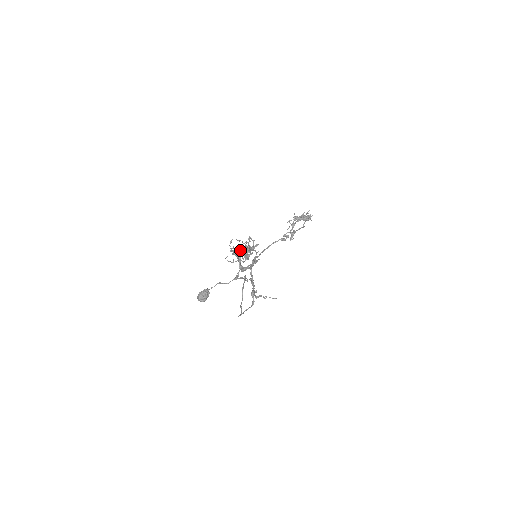
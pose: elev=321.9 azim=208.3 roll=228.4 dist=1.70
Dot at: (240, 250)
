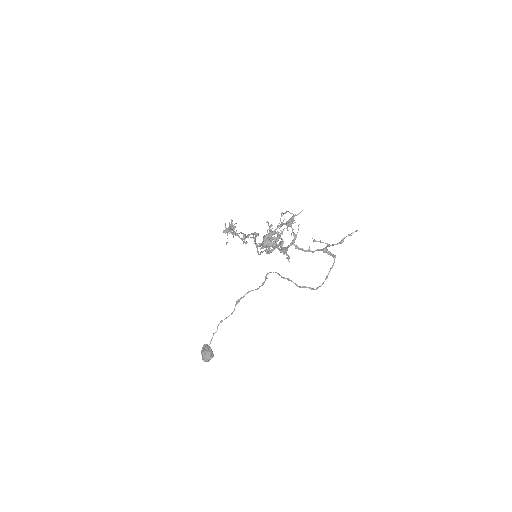
Dot at: (272, 235)
